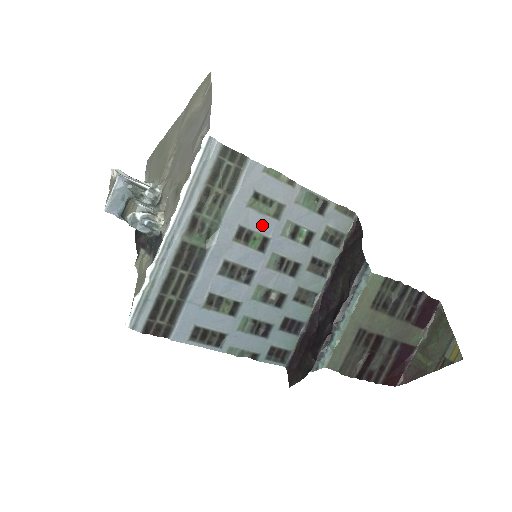
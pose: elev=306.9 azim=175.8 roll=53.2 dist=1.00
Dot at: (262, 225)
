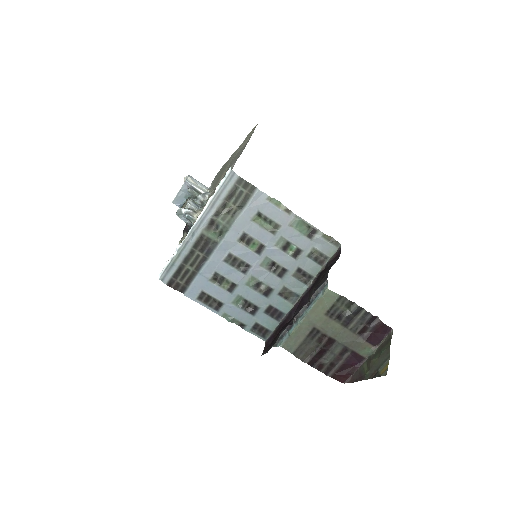
Dot at: (261, 235)
